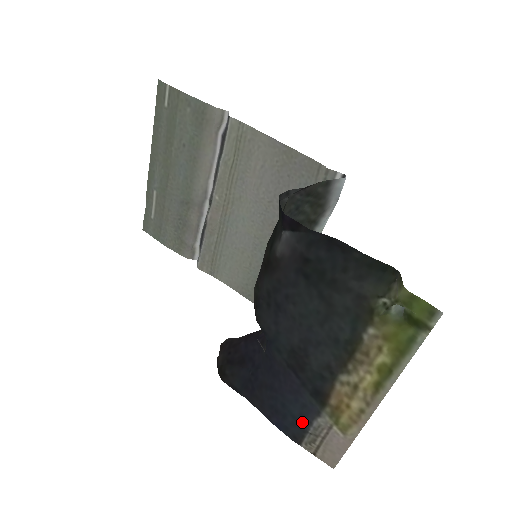
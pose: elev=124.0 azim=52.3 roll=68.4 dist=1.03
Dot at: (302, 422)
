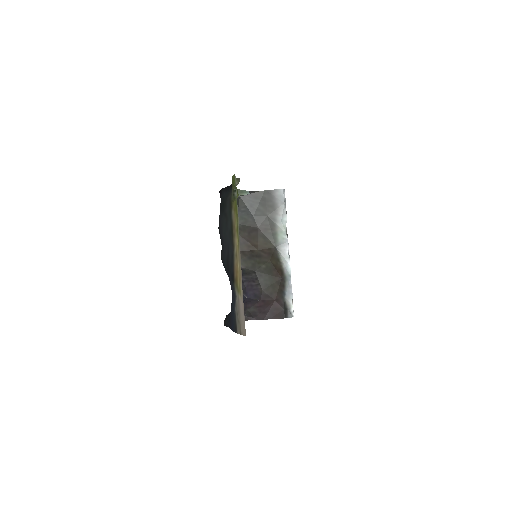
Dot at: (234, 310)
